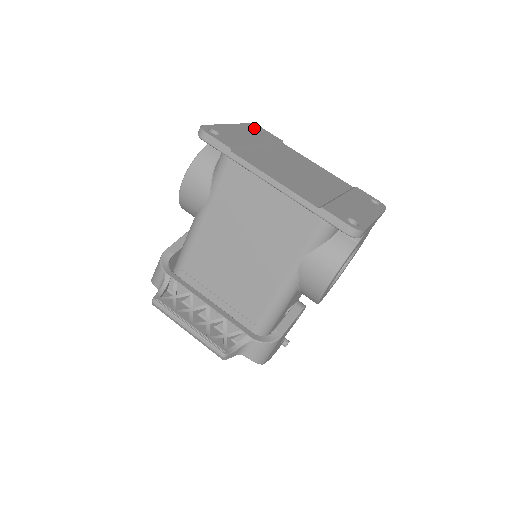
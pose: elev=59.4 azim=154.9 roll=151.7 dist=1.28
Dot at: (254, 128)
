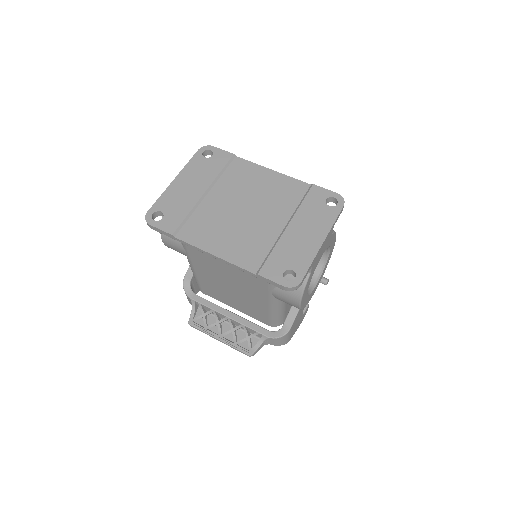
Dot at: (202, 158)
